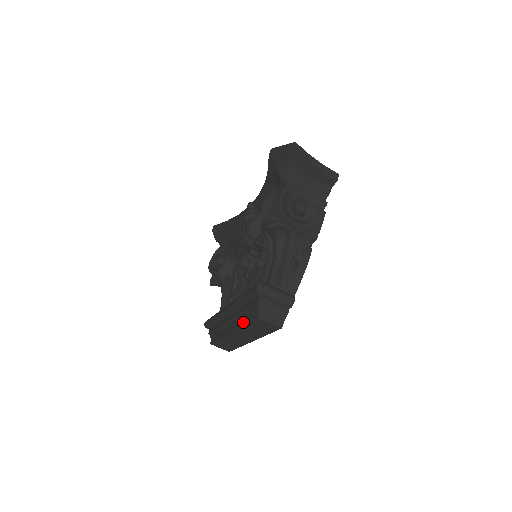
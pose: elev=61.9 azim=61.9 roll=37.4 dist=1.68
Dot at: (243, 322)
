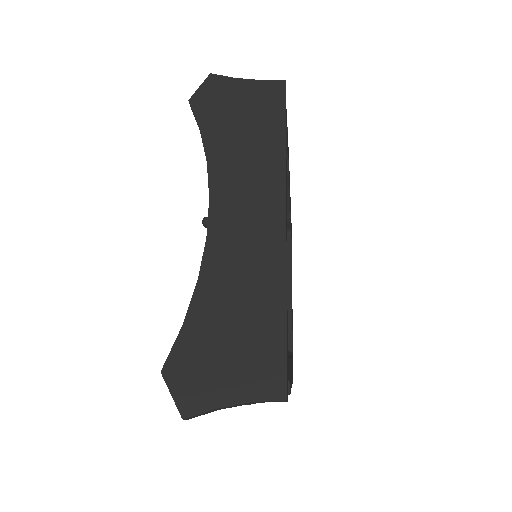
Dot at: occluded
